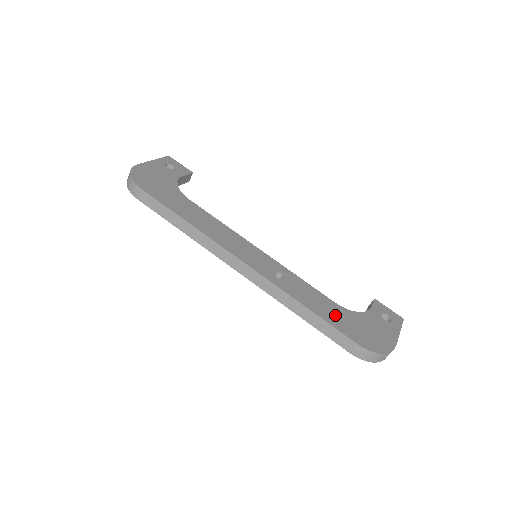
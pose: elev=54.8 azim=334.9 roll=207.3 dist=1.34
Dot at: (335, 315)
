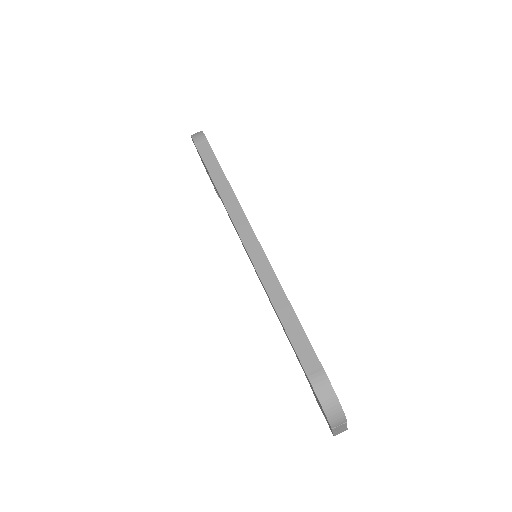
Dot at: occluded
